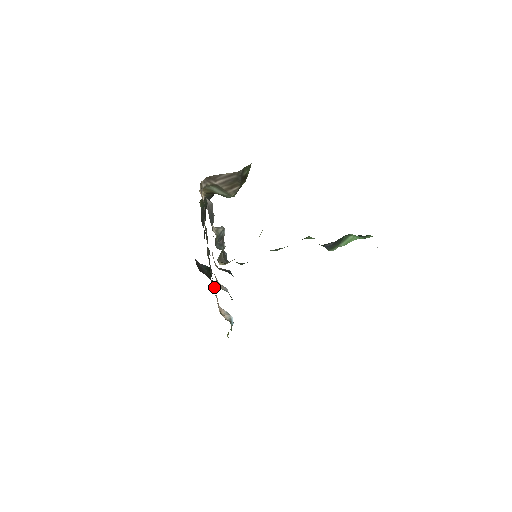
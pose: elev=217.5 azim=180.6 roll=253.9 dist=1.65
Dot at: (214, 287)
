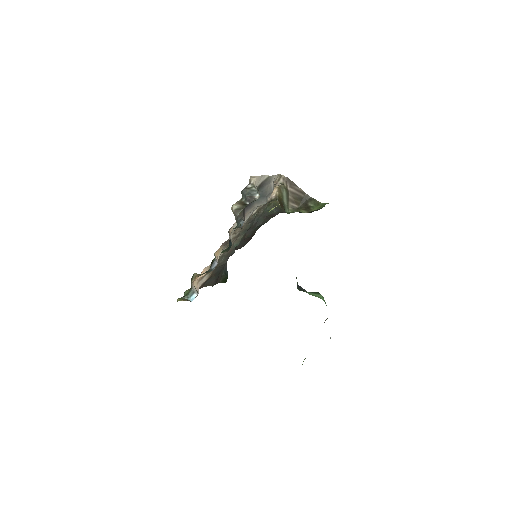
Dot at: occluded
